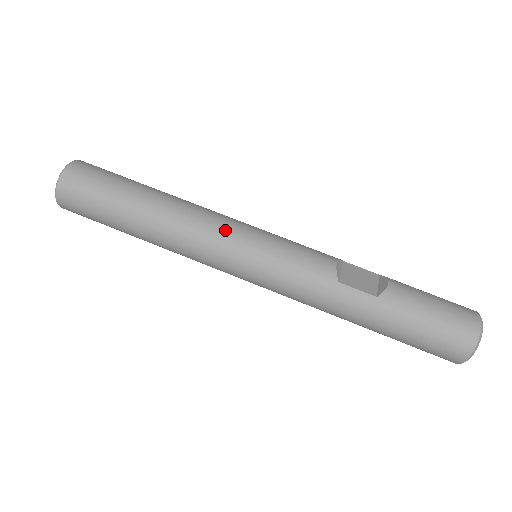
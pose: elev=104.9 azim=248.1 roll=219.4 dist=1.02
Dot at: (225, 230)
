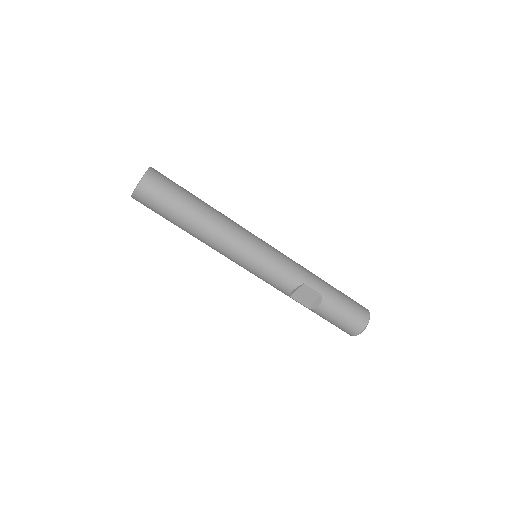
Dot at: (232, 258)
